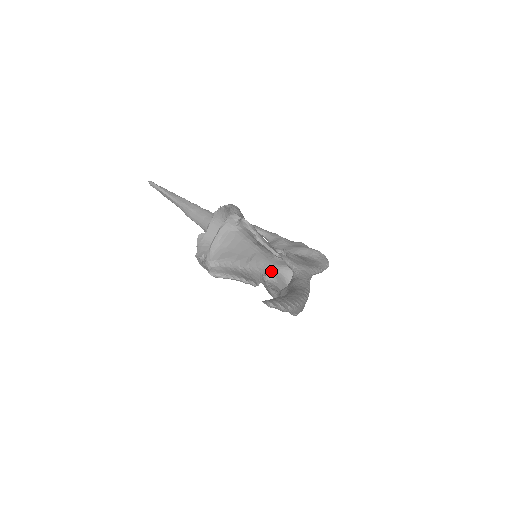
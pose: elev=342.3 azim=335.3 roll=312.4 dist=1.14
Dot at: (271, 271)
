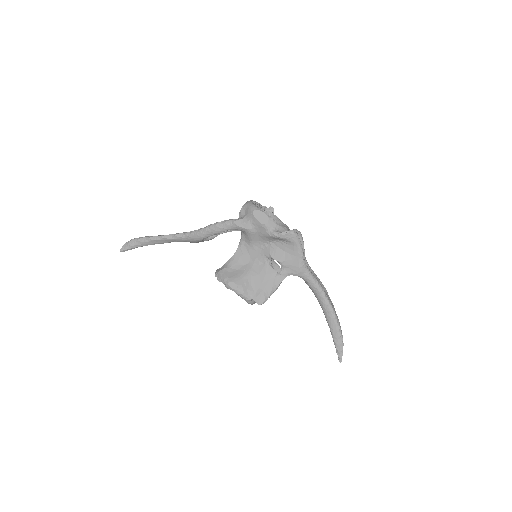
Dot at: occluded
